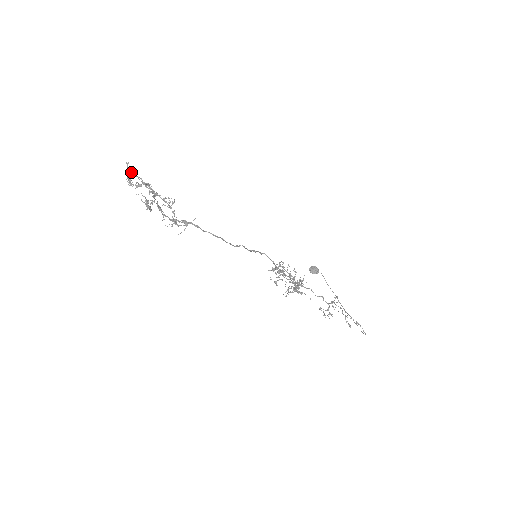
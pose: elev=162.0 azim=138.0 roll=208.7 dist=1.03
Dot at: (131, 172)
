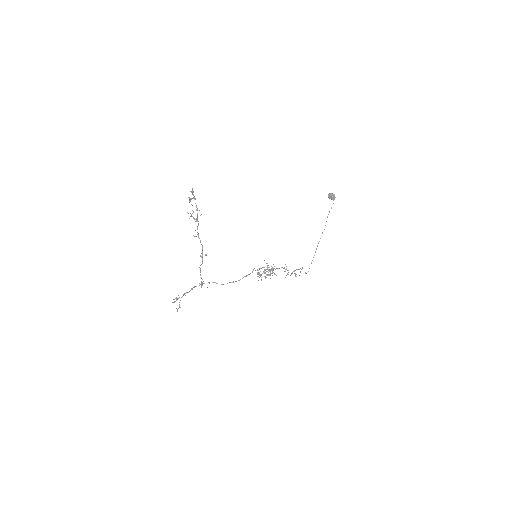
Dot at: (193, 195)
